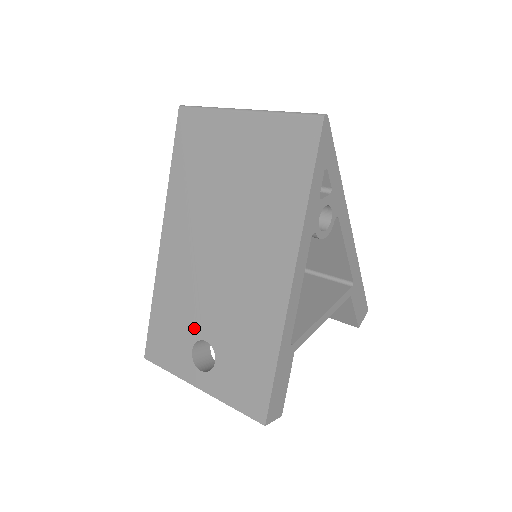
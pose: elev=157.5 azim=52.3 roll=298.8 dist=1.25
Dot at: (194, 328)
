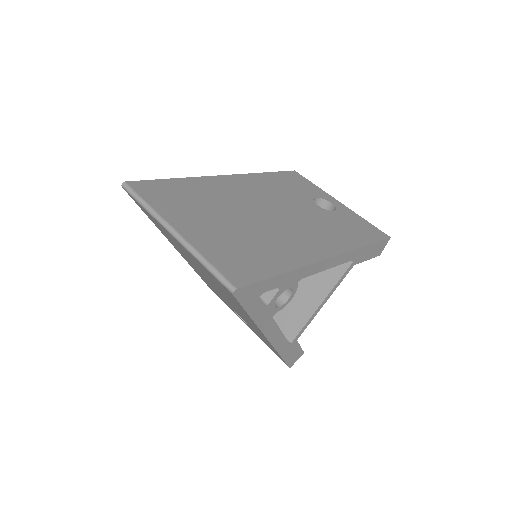
Dot at: occluded
